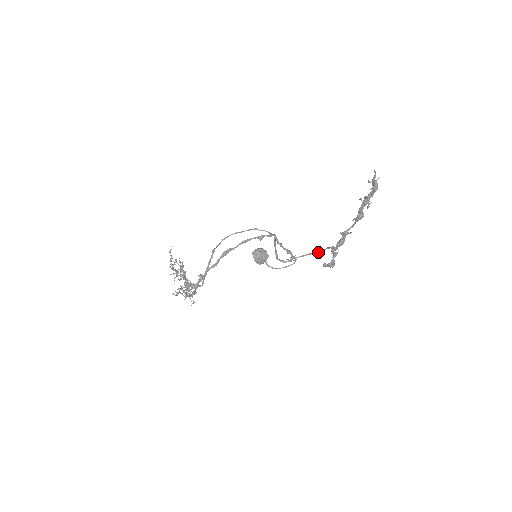
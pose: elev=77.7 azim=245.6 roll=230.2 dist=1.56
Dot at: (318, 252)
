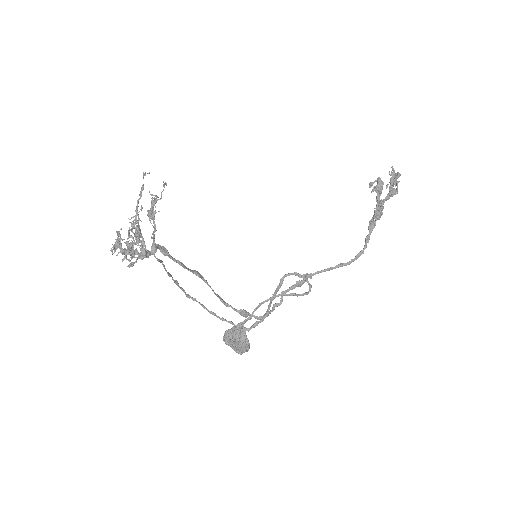
Dot at: (345, 263)
